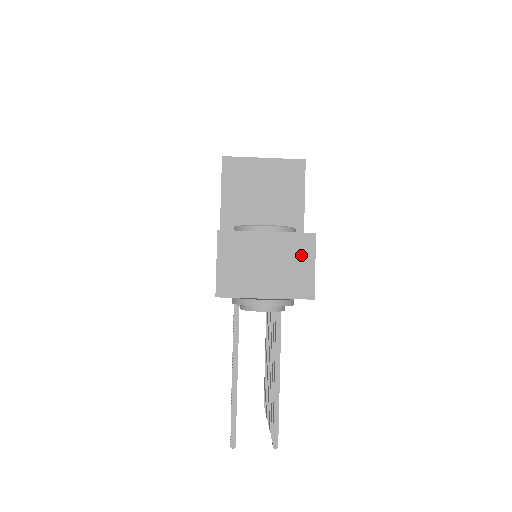
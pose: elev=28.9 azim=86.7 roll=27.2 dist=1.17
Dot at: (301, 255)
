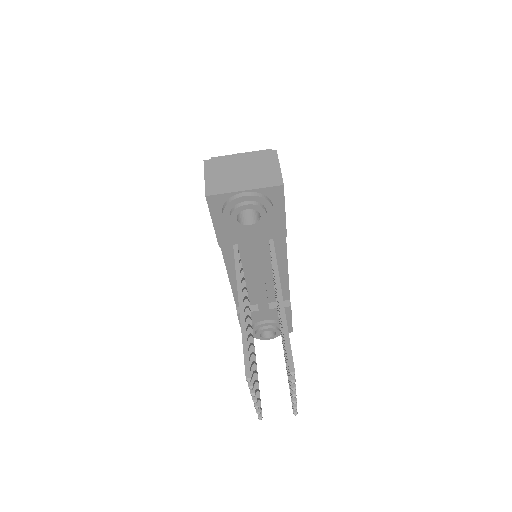
Dot at: (268, 163)
